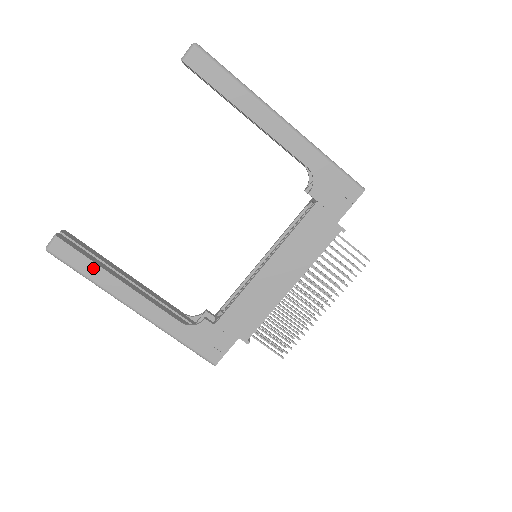
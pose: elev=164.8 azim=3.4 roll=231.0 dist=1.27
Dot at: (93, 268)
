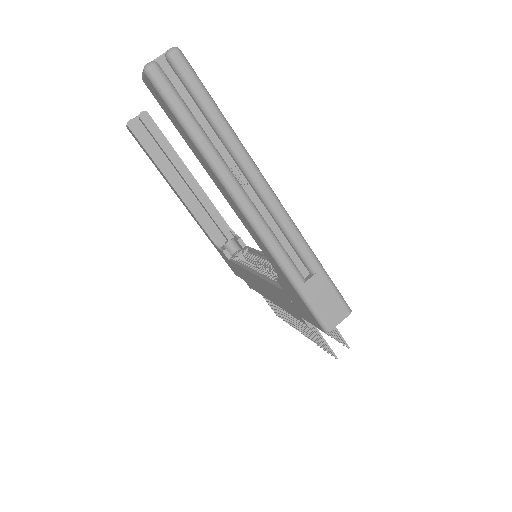
Dot at: (153, 162)
